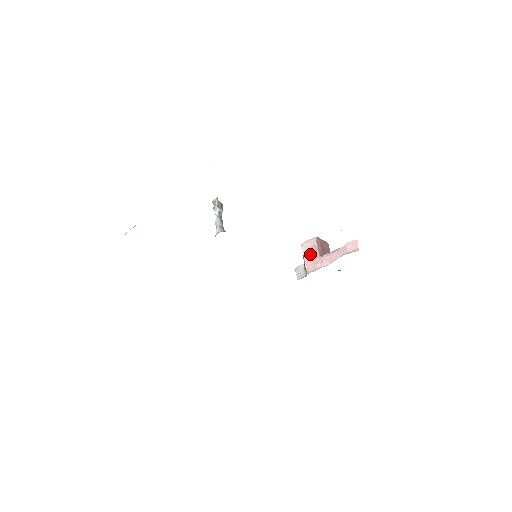
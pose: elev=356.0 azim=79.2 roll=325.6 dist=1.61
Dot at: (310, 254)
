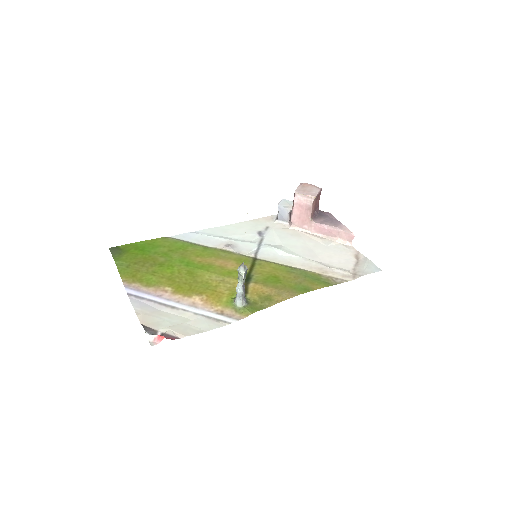
Dot at: (301, 211)
